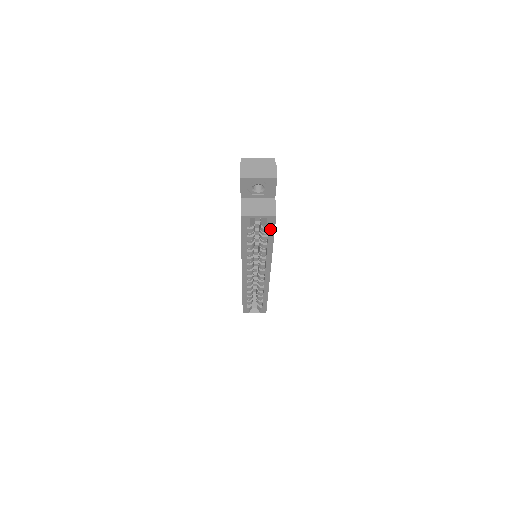
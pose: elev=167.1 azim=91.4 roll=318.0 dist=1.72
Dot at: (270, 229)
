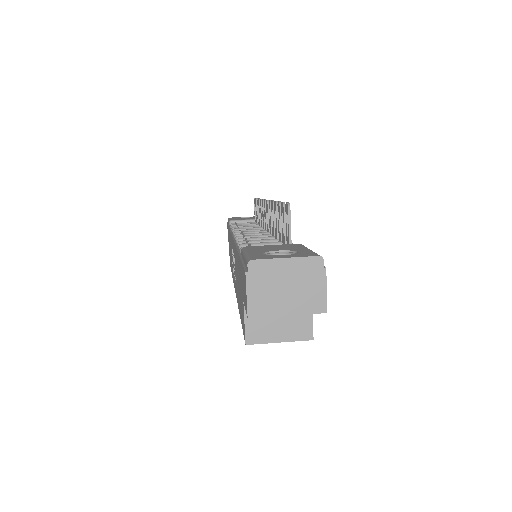
Dot at: occluded
